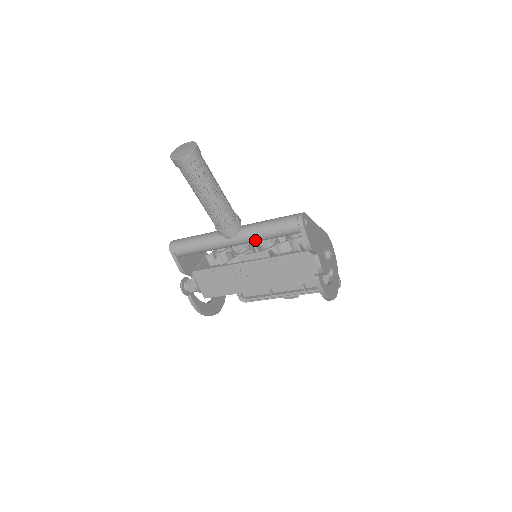
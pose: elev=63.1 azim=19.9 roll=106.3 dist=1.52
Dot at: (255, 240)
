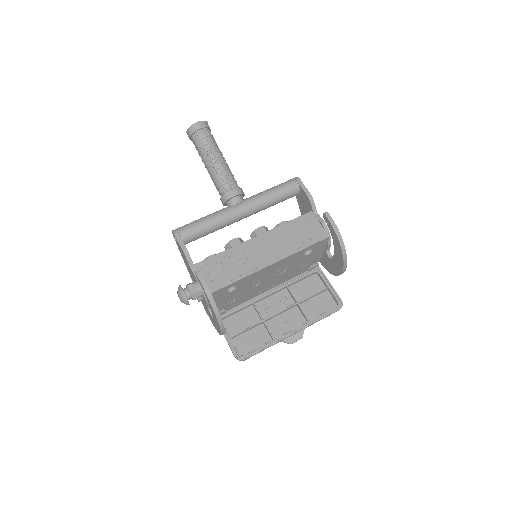
Dot at: (261, 202)
